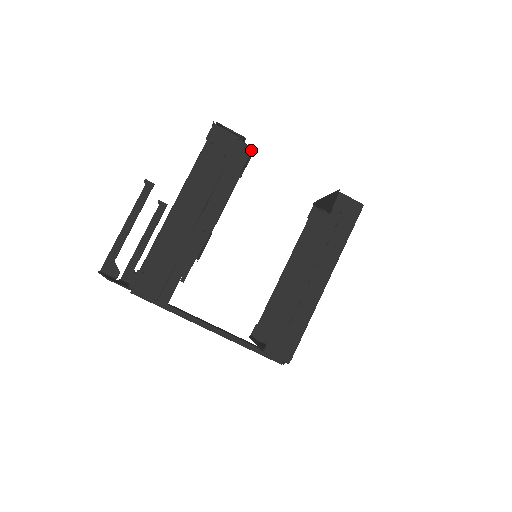
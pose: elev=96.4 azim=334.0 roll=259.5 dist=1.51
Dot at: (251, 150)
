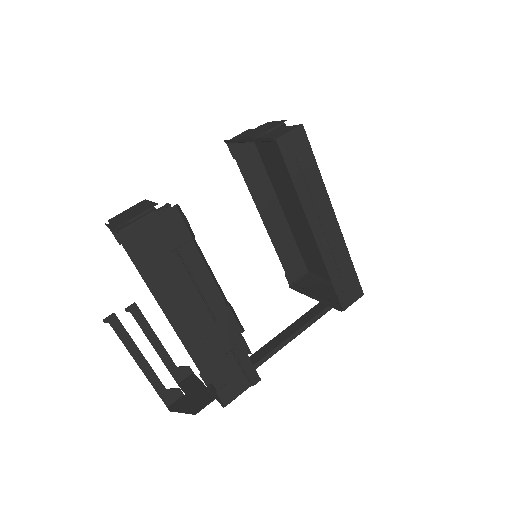
Dot at: (176, 209)
